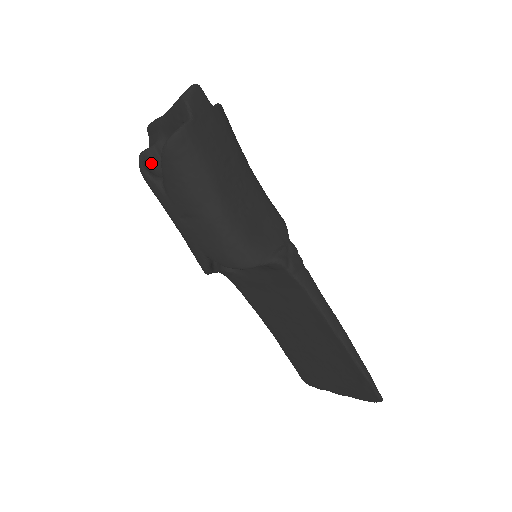
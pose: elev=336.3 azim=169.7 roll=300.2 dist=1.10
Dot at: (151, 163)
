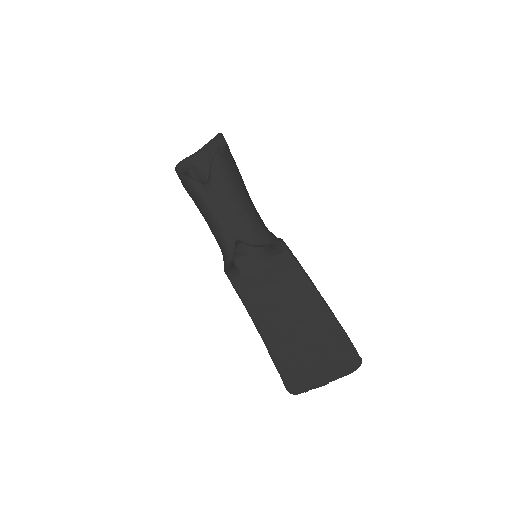
Dot at: occluded
